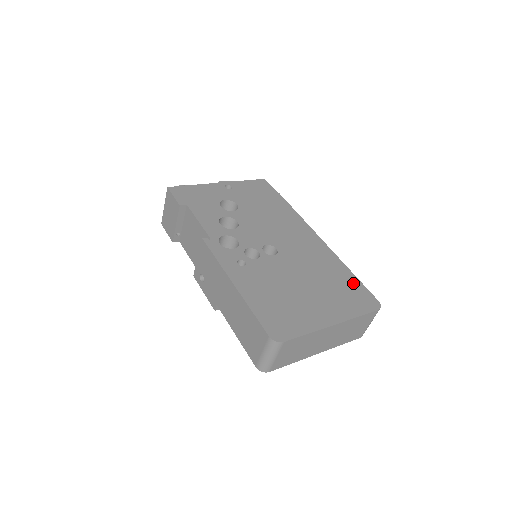
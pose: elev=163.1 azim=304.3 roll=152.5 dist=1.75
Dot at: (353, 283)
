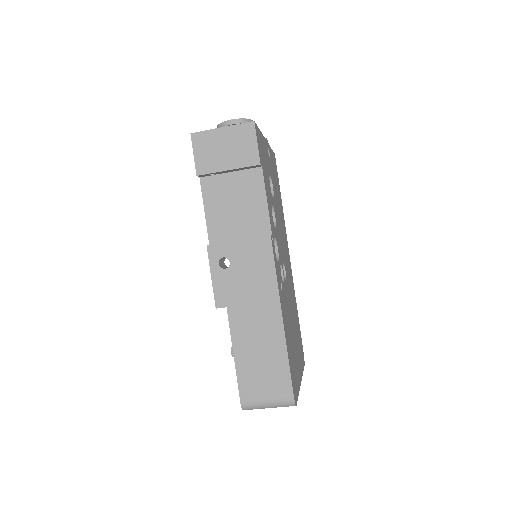
Dot at: occluded
